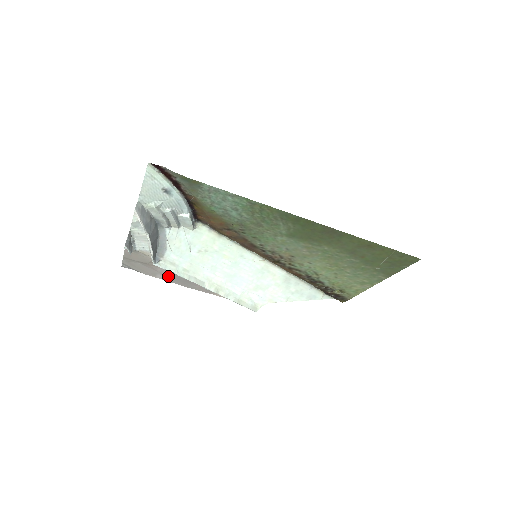
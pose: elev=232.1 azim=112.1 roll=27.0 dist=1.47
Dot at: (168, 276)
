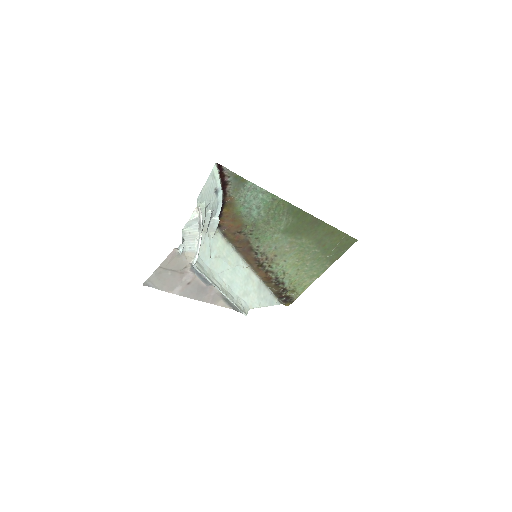
Dot at: (187, 287)
